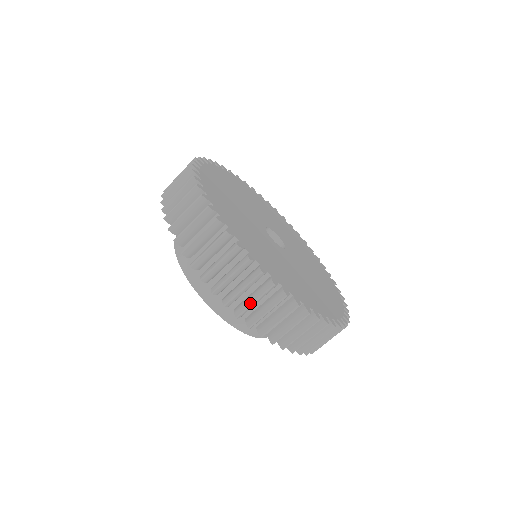
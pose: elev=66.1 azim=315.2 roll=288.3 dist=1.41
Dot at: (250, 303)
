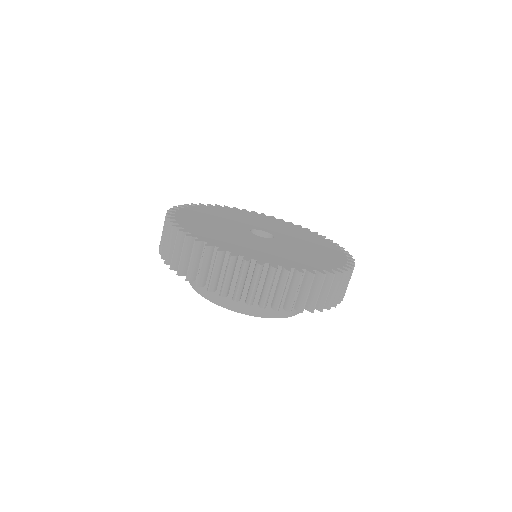
Dot at: (168, 248)
